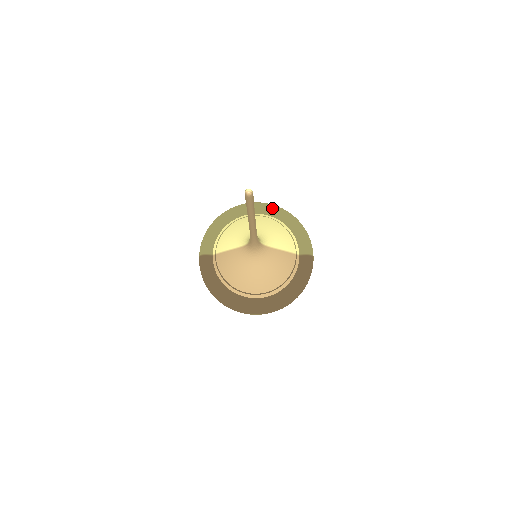
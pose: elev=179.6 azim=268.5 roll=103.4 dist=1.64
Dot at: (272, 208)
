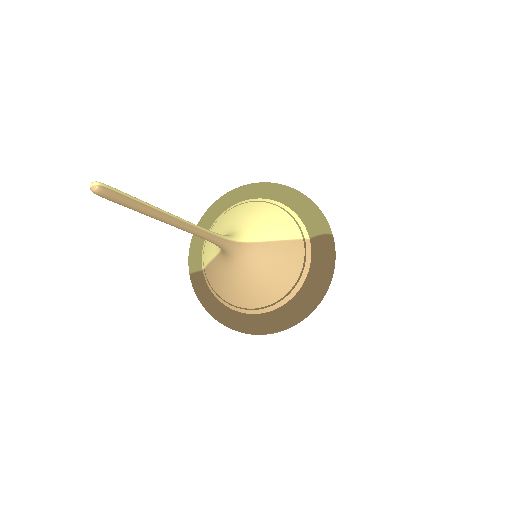
Dot at: (259, 187)
